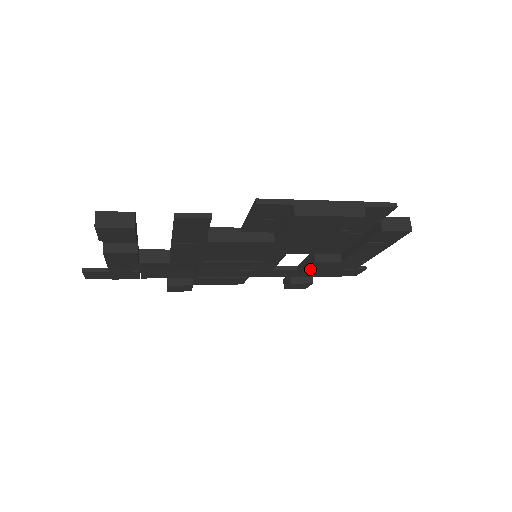
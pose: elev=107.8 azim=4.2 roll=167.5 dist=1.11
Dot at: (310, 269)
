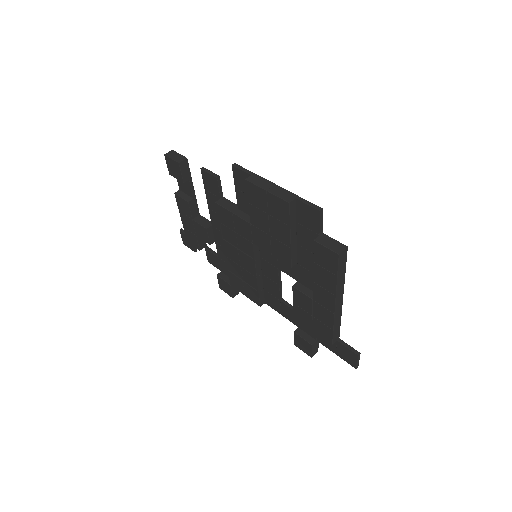
Dot at: (296, 303)
